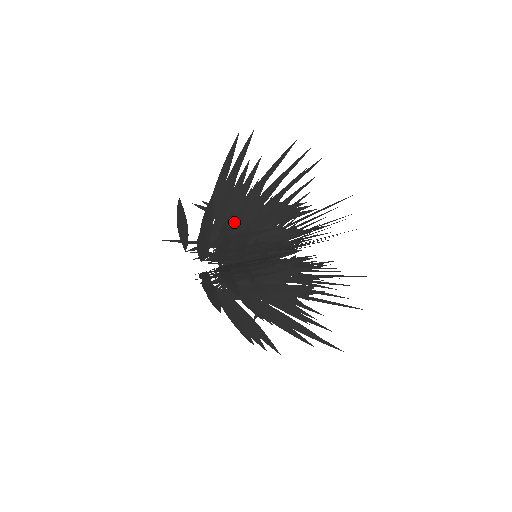
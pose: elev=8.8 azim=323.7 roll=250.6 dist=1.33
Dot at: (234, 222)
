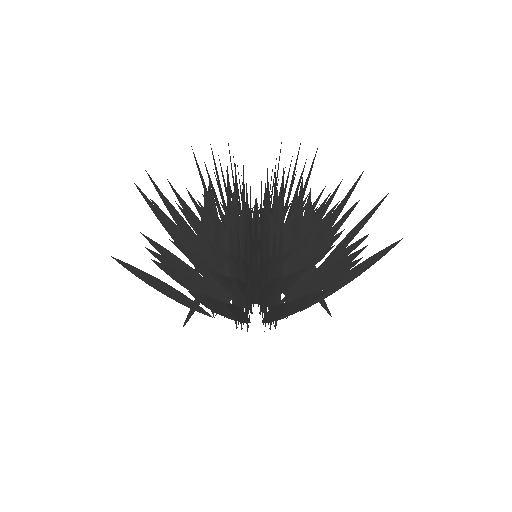
Dot at: occluded
